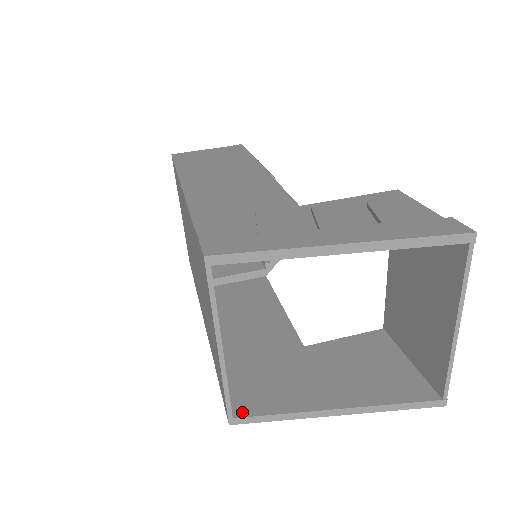
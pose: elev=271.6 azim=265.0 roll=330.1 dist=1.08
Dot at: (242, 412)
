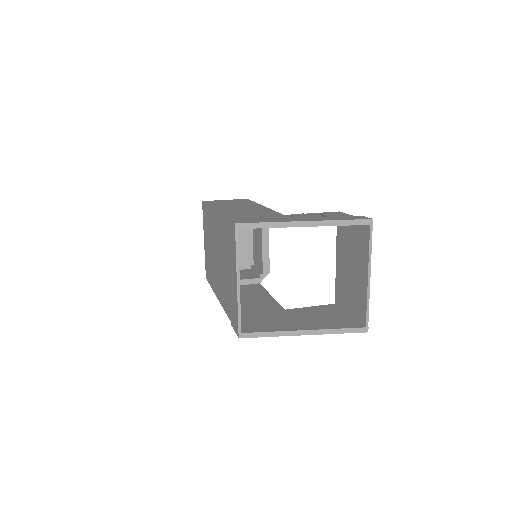
Dot at: (247, 331)
